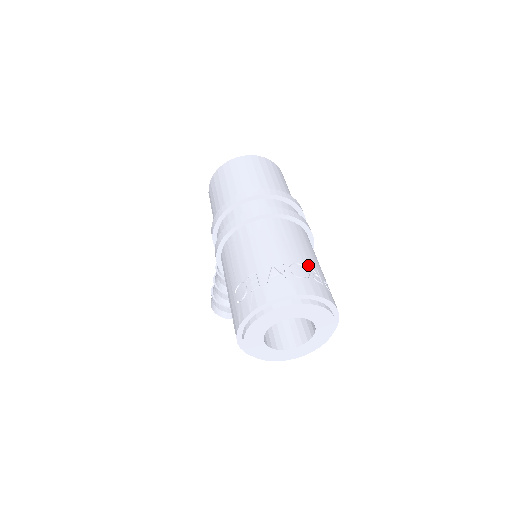
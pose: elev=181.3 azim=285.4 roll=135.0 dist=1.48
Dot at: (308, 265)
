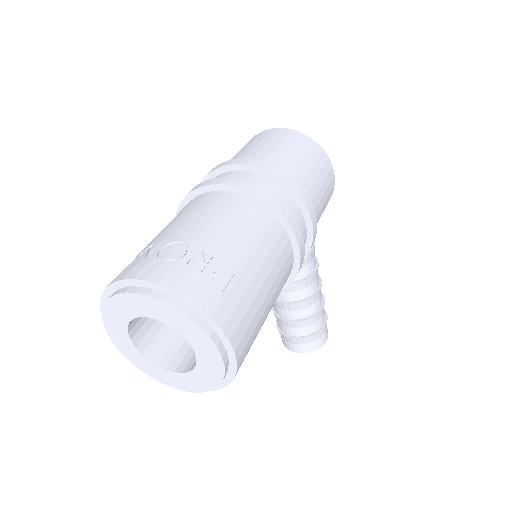
Dot at: (199, 246)
